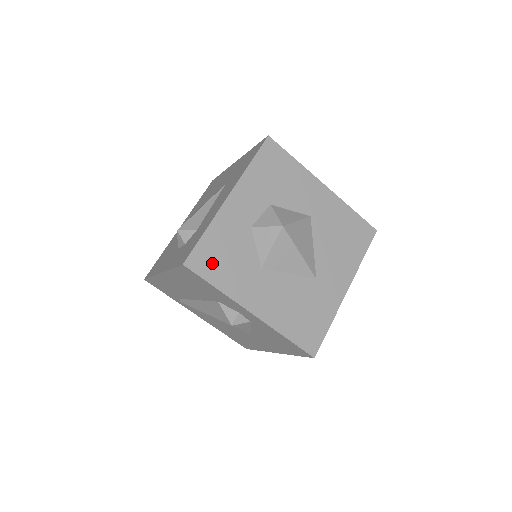
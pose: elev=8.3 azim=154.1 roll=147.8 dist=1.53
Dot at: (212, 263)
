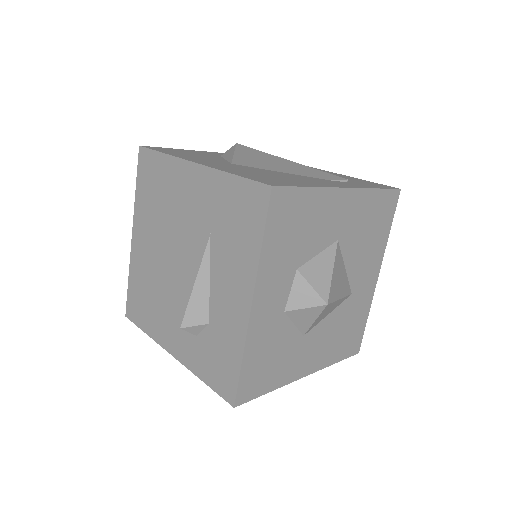
Dot at: (259, 379)
